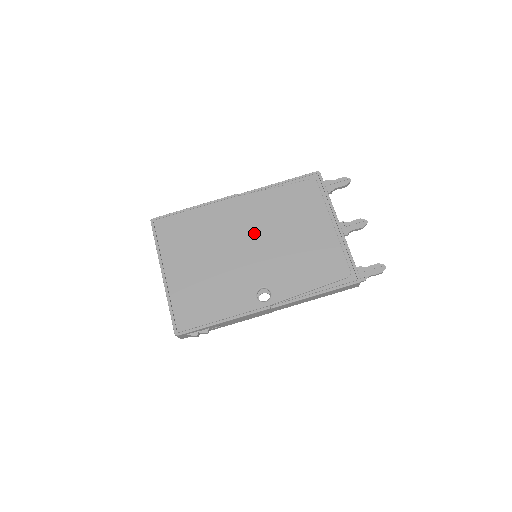
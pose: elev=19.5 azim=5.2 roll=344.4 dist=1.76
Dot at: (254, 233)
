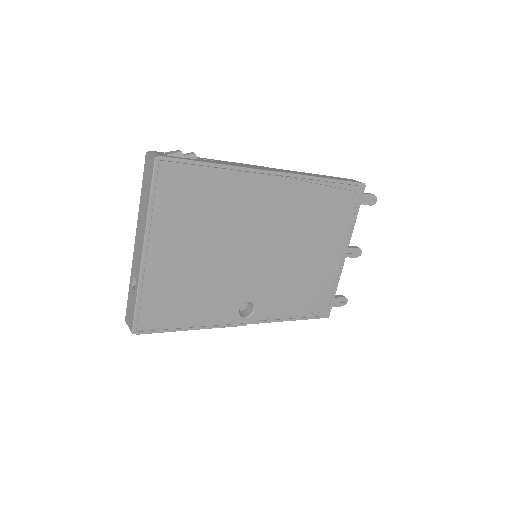
Dot at: (272, 235)
